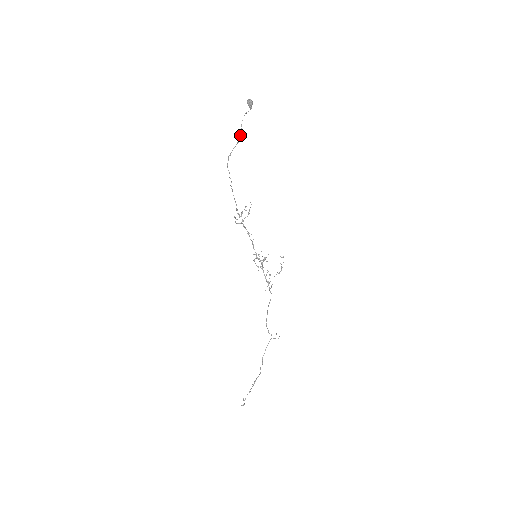
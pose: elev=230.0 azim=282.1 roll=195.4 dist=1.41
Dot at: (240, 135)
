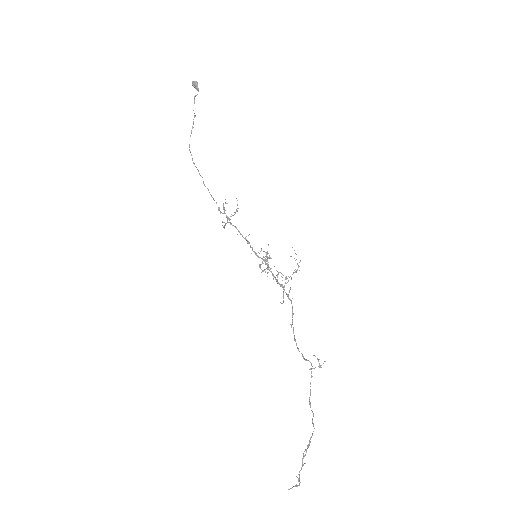
Dot at: occluded
